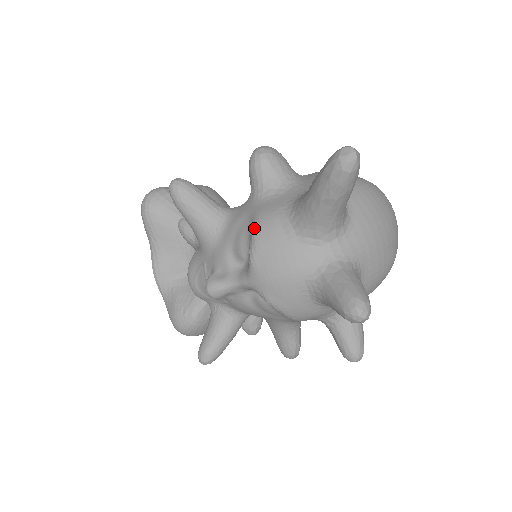
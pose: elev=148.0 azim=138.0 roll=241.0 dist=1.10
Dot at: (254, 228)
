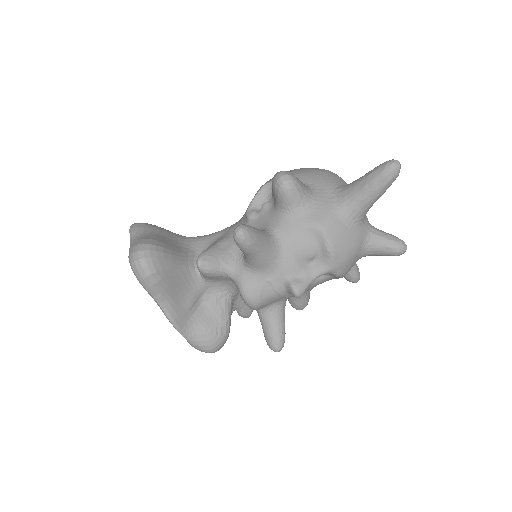
Dot at: (324, 233)
